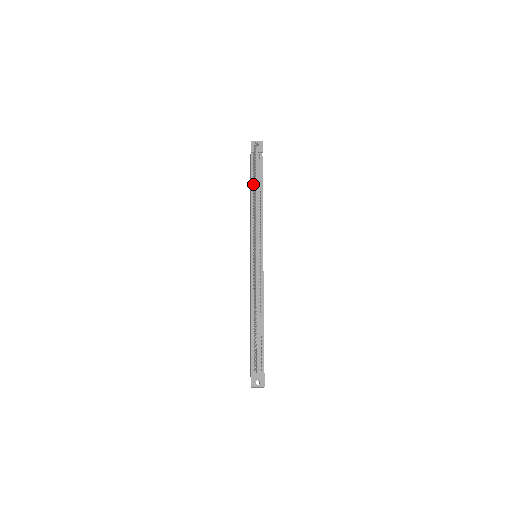
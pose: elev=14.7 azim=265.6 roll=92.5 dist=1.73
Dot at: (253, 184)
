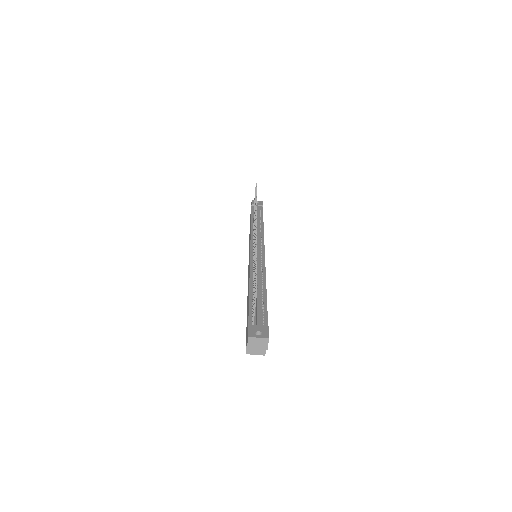
Dot at: occluded
